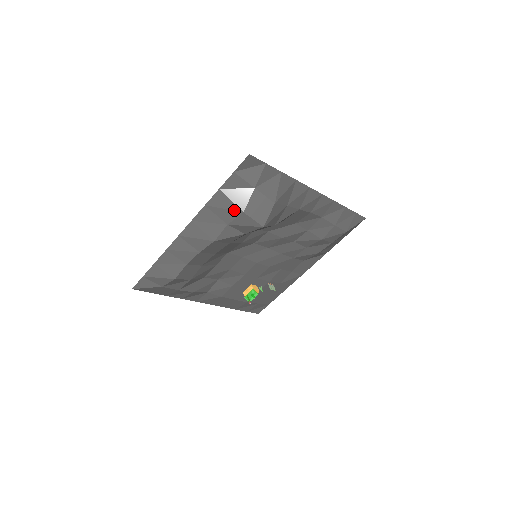
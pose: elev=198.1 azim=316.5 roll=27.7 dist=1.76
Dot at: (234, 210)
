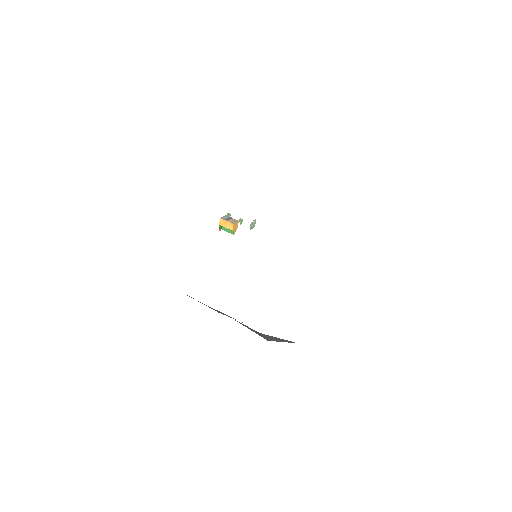
Dot at: occluded
